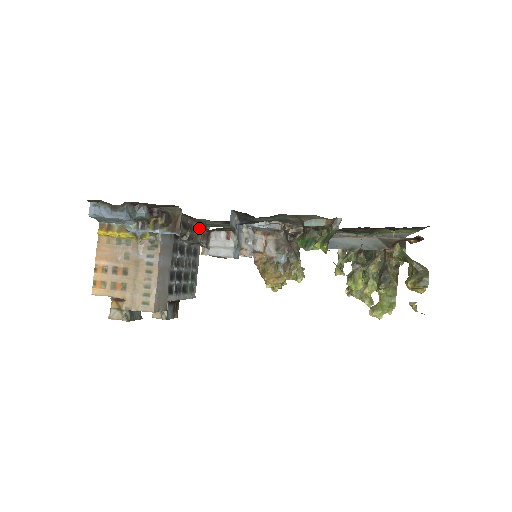
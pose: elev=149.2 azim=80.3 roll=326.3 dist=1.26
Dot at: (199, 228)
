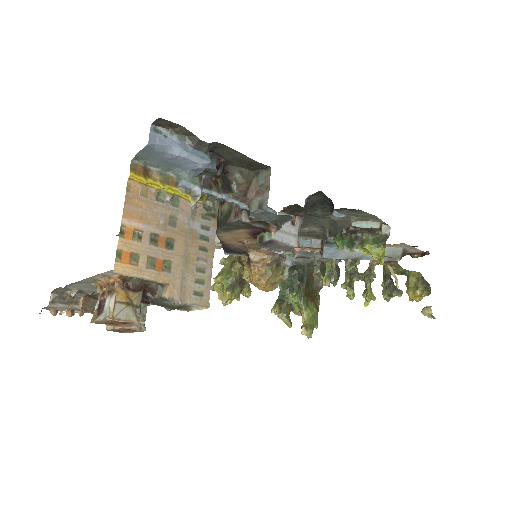
Dot at: occluded
